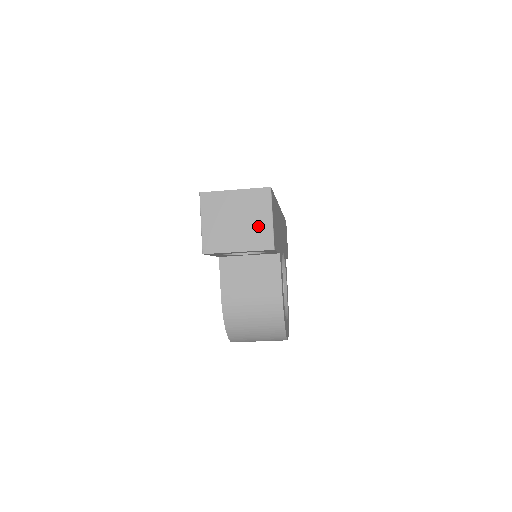
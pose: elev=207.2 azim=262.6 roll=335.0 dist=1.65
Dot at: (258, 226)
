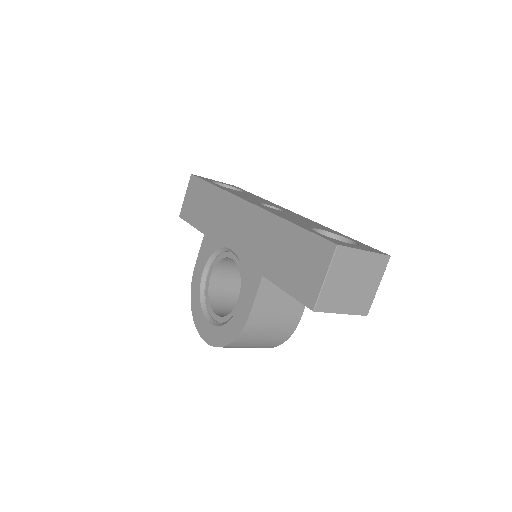
Dot at: (366, 292)
